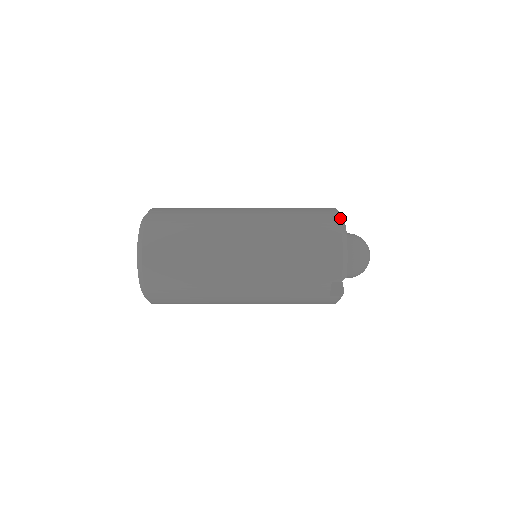
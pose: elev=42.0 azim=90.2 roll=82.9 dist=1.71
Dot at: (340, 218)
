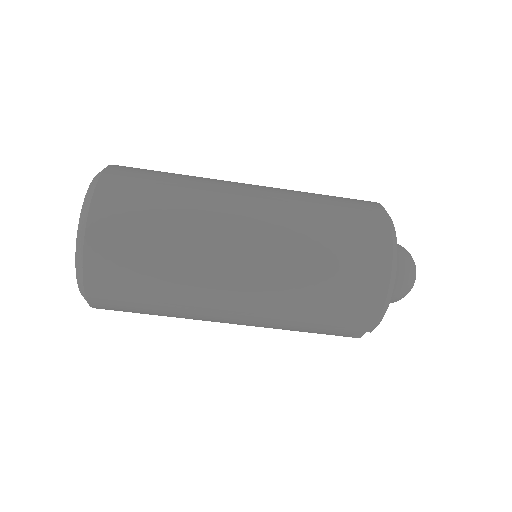
Dot at: (393, 245)
